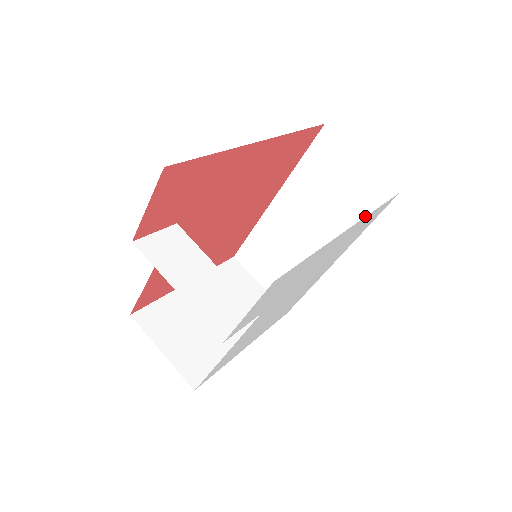
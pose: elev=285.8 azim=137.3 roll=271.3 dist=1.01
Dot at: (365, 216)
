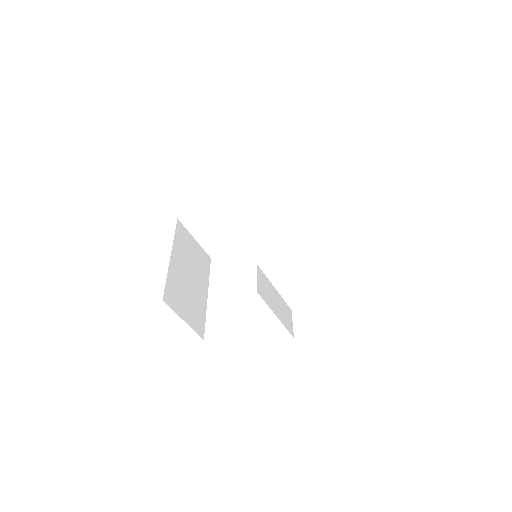
Dot at: (299, 217)
